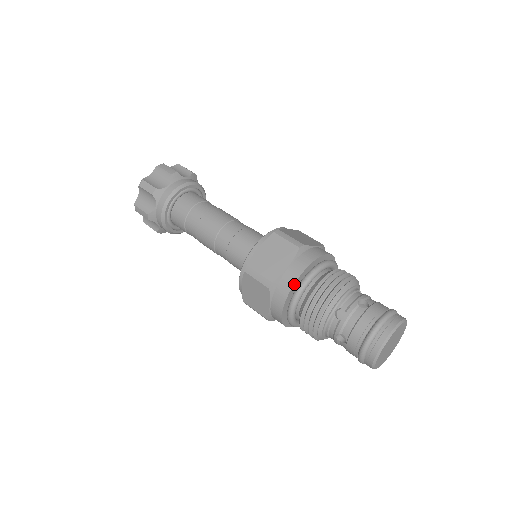
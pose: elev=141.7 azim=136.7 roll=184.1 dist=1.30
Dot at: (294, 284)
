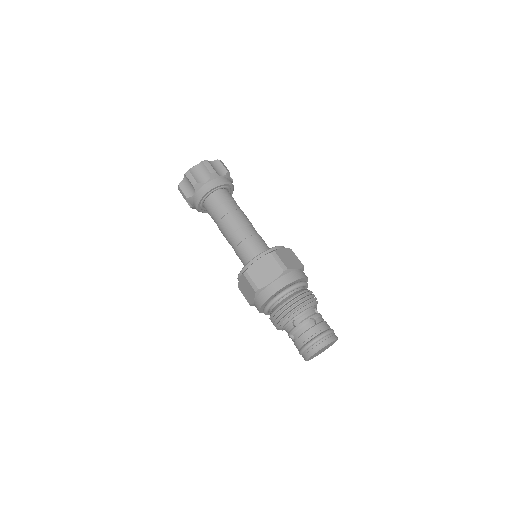
Dot at: (272, 295)
